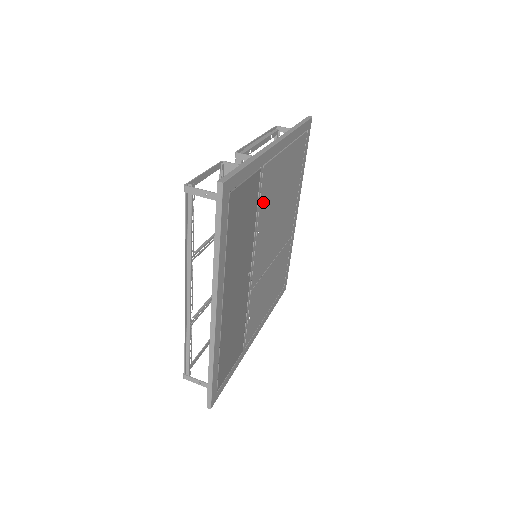
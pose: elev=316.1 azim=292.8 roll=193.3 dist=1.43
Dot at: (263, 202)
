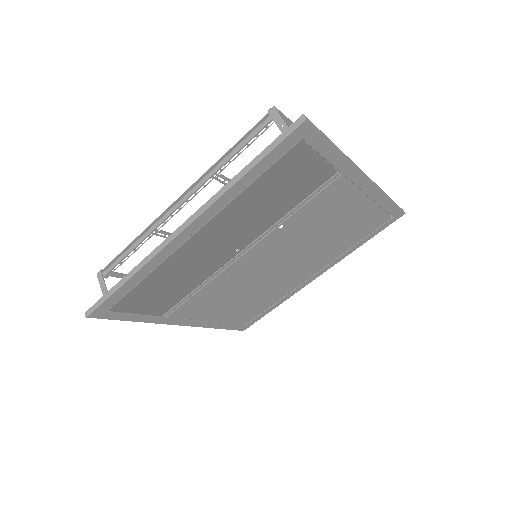
Dot at: (310, 207)
